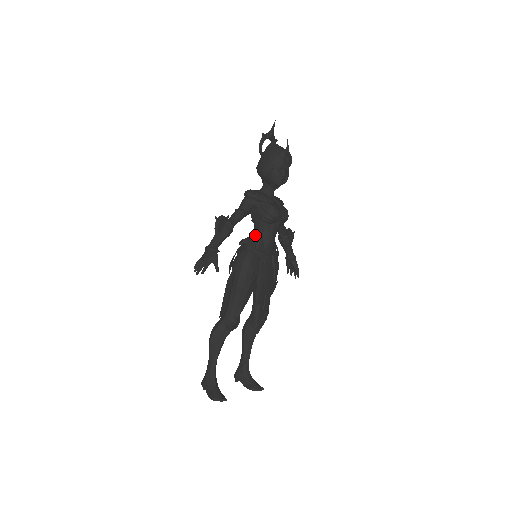
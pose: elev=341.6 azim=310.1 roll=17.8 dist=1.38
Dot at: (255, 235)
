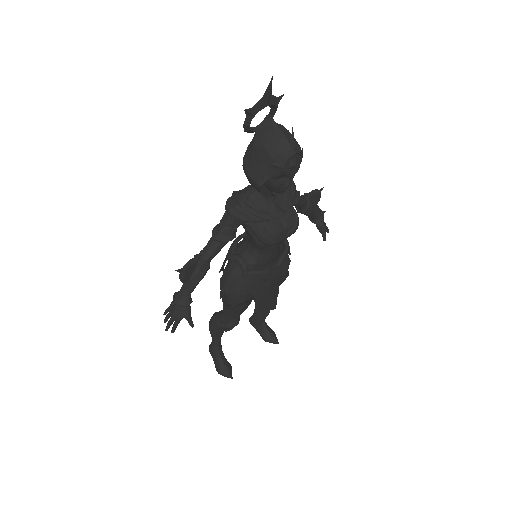
Dot at: (248, 249)
